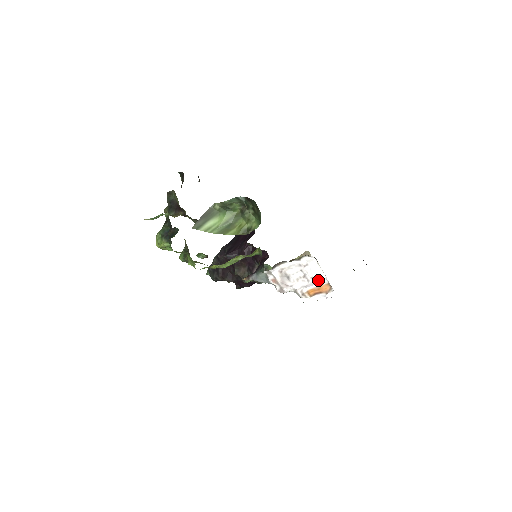
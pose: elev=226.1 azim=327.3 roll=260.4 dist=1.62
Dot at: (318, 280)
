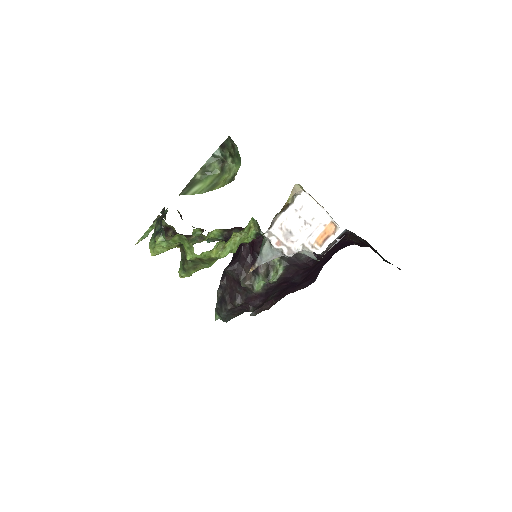
Dot at: (319, 219)
